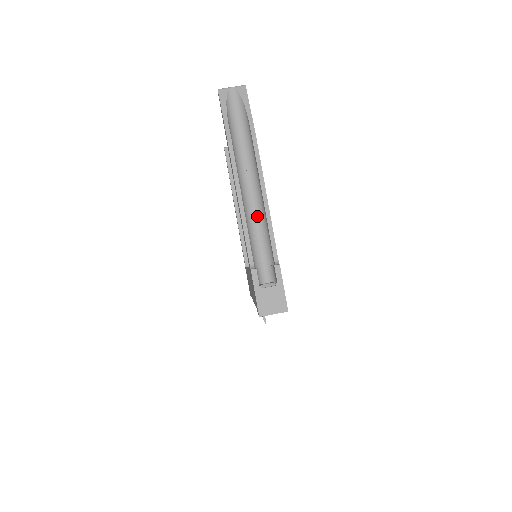
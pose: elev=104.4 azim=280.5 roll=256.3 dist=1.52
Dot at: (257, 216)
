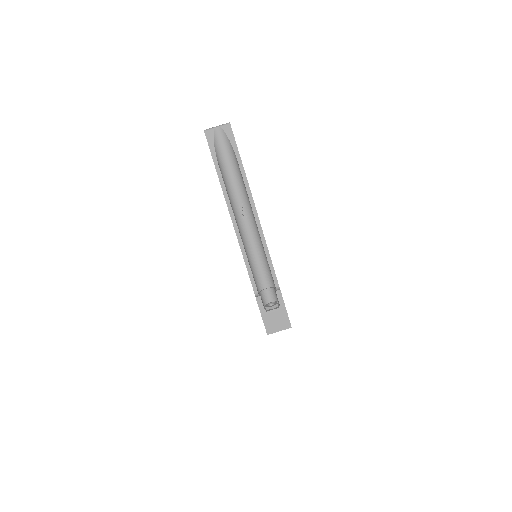
Dot at: (255, 245)
